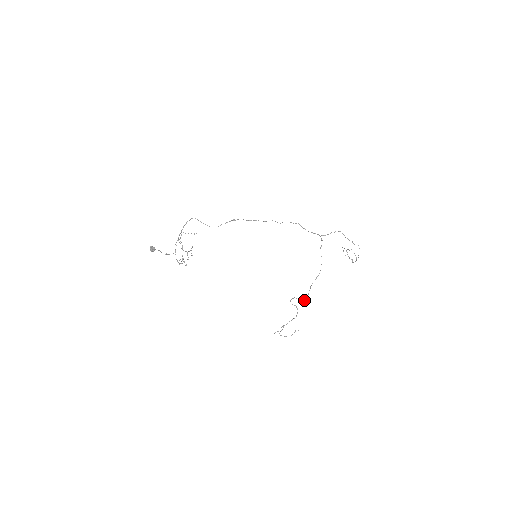
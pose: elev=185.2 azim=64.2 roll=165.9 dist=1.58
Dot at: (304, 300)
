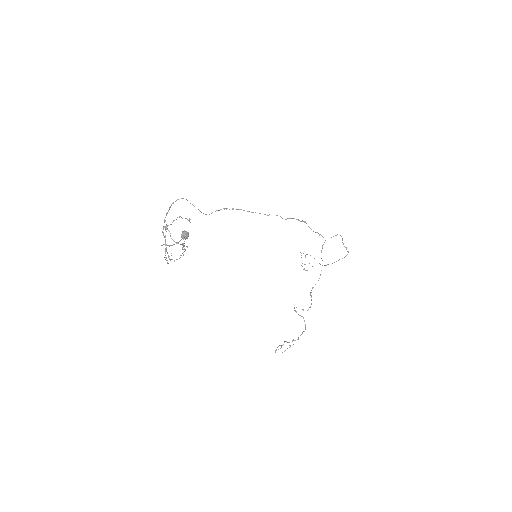
Dot at: occluded
